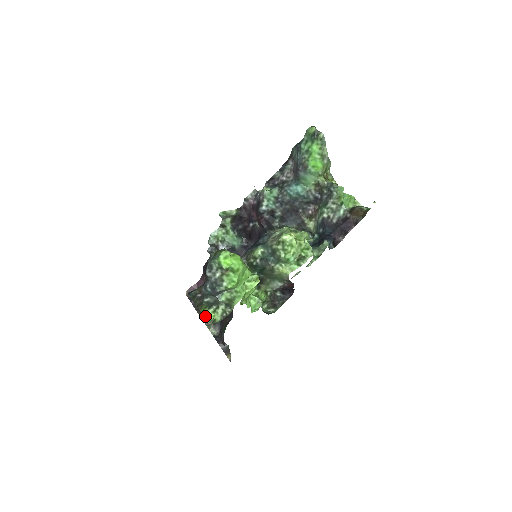
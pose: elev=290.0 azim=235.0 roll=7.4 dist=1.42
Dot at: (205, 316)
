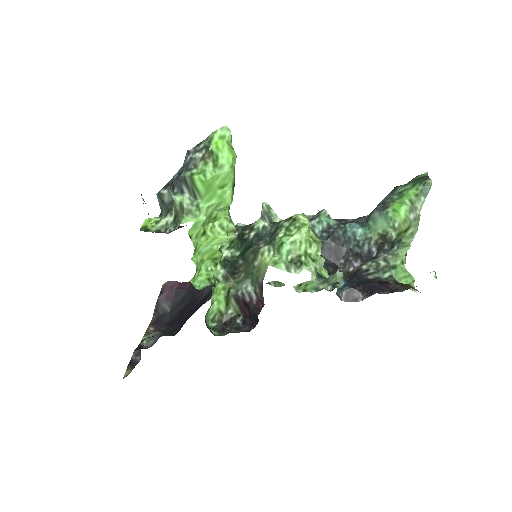
Dot at: occluded
